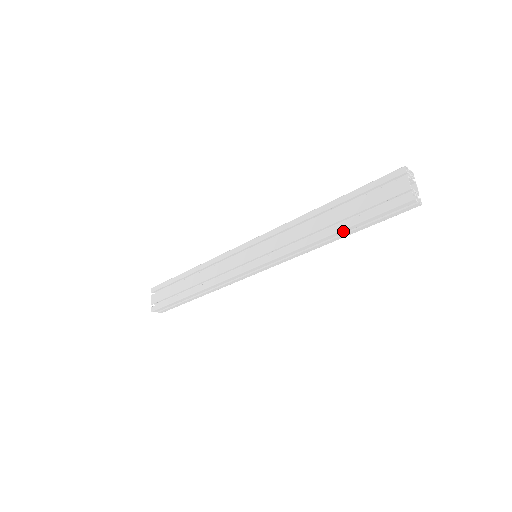
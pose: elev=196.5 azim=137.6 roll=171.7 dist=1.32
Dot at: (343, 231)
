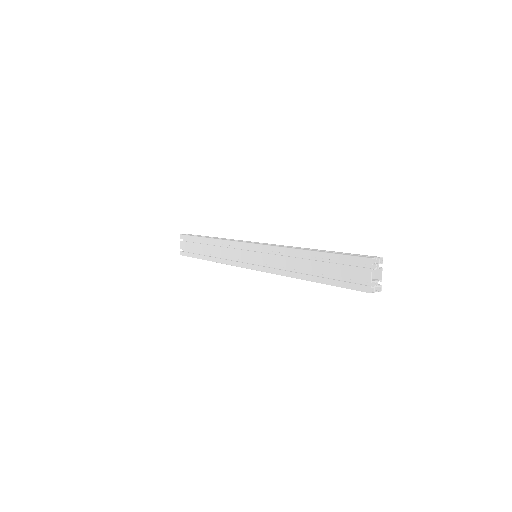
Dot at: (317, 282)
